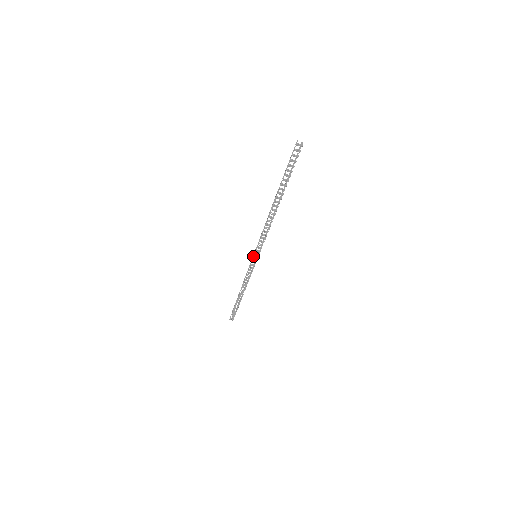
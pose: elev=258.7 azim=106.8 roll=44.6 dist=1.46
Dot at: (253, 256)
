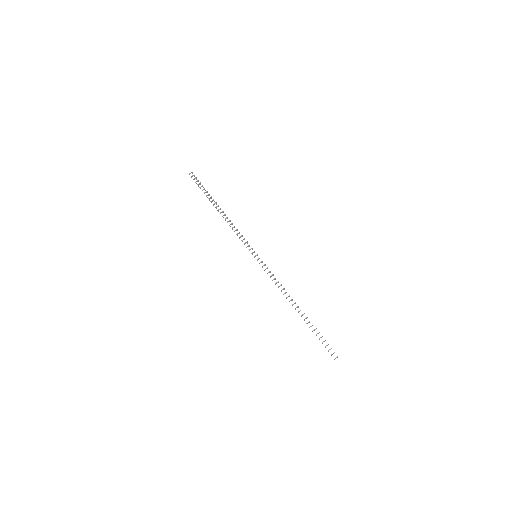
Dot at: (254, 257)
